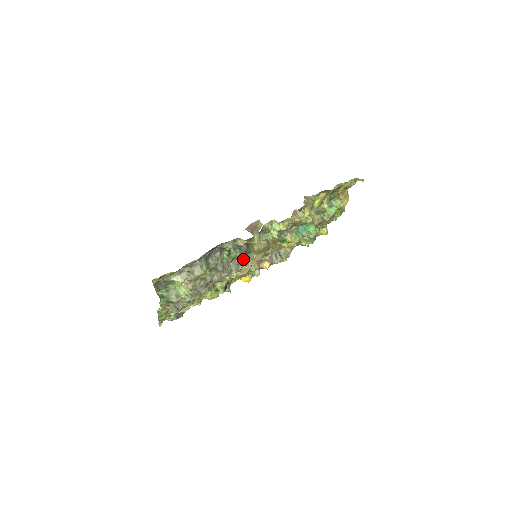
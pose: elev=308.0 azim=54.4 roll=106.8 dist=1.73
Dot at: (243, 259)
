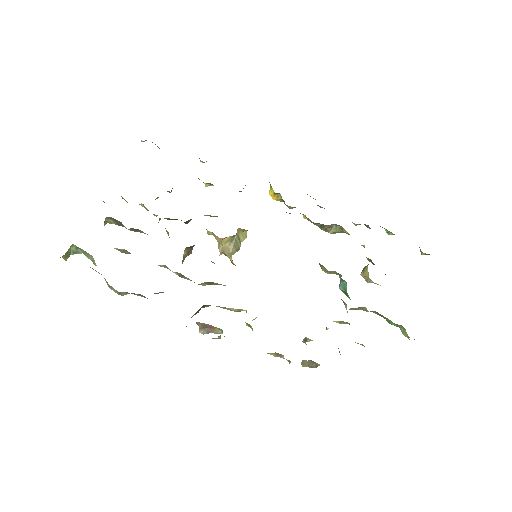
Dot at: (206, 284)
